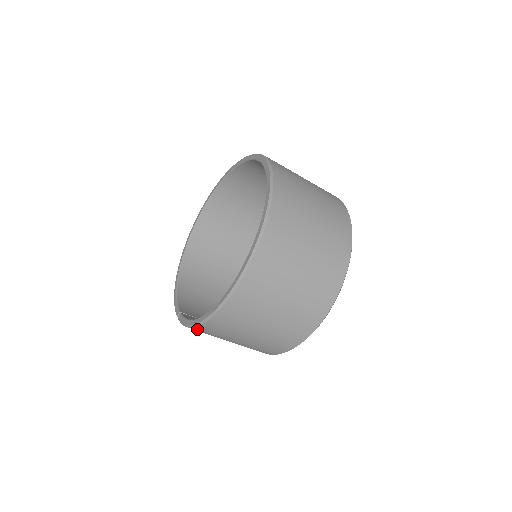
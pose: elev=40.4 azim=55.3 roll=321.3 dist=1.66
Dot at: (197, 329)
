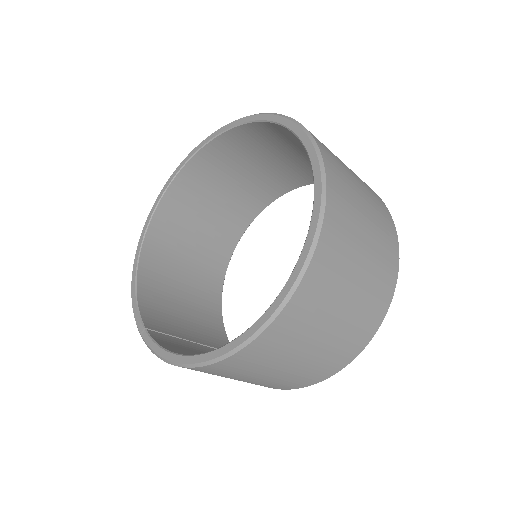
Dot at: occluded
